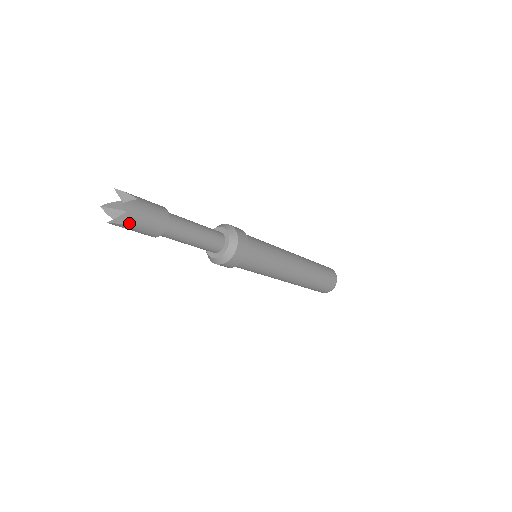
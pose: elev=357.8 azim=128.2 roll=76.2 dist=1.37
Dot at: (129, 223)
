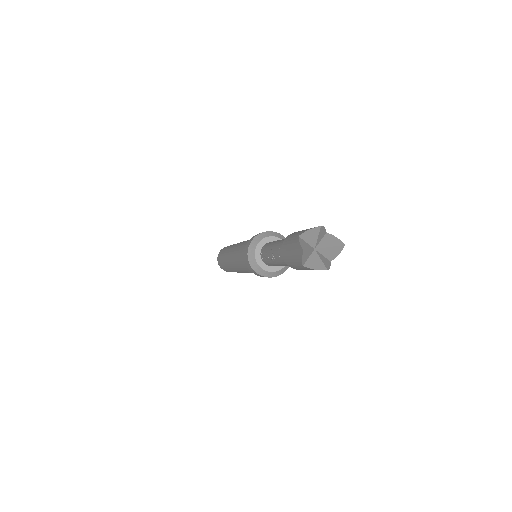
Dot at: (330, 263)
